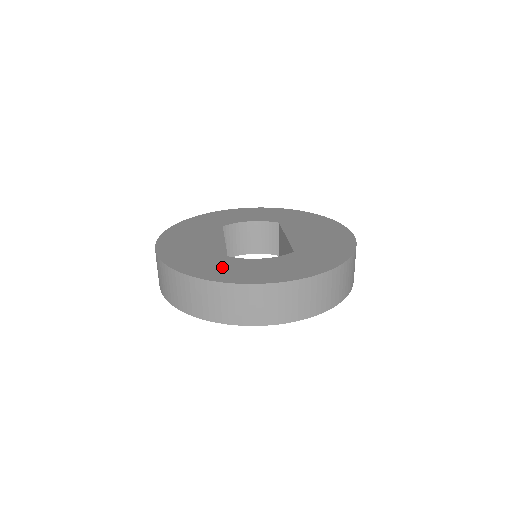
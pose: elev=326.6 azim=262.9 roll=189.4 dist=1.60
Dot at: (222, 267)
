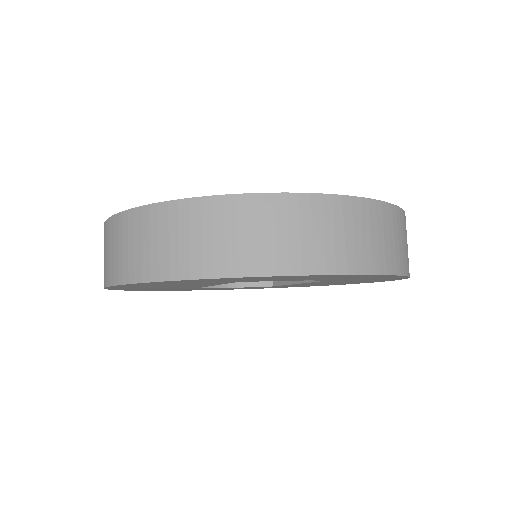
Dot at: occluded
